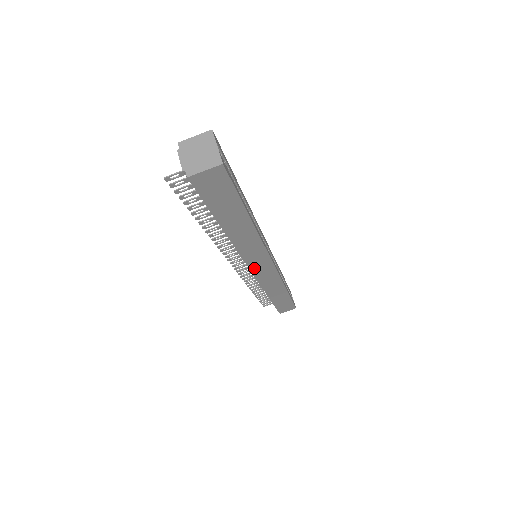
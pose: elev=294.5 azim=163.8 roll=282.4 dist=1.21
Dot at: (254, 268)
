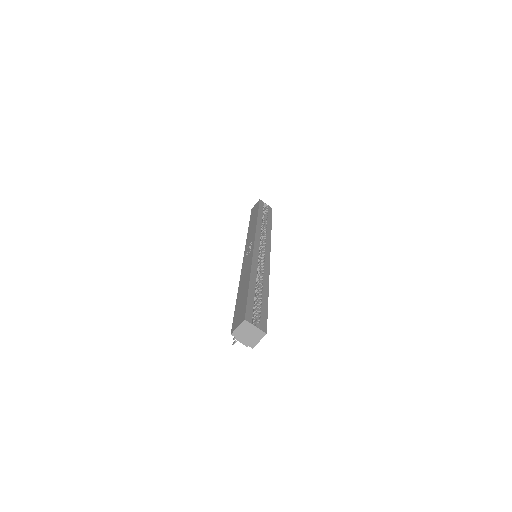
Dot at: occluded
